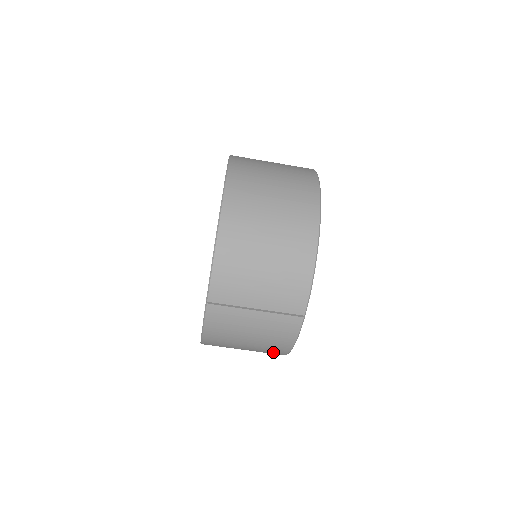
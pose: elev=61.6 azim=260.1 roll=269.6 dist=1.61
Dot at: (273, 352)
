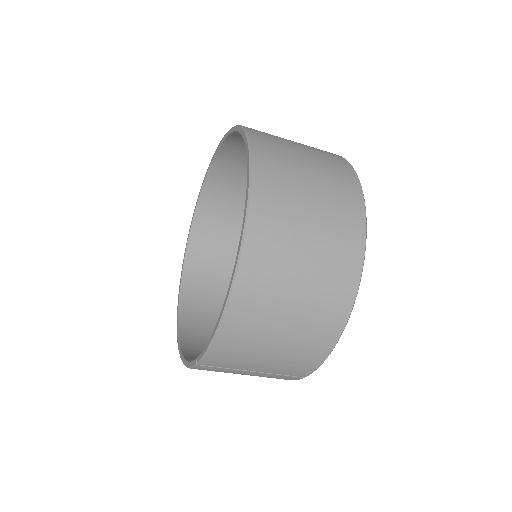
Dot at: occluded
